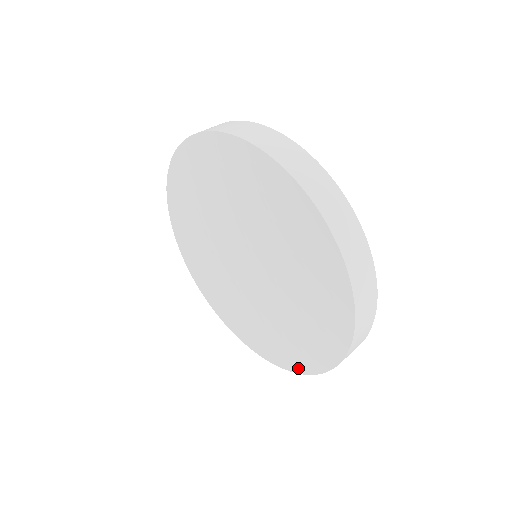
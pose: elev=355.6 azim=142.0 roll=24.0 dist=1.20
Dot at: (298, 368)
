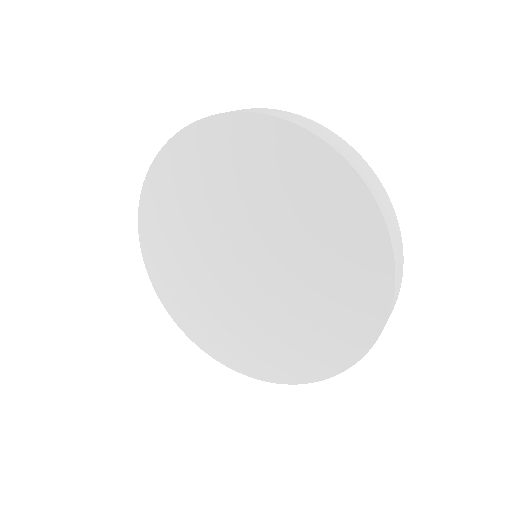
Dot at: (245, 369)
